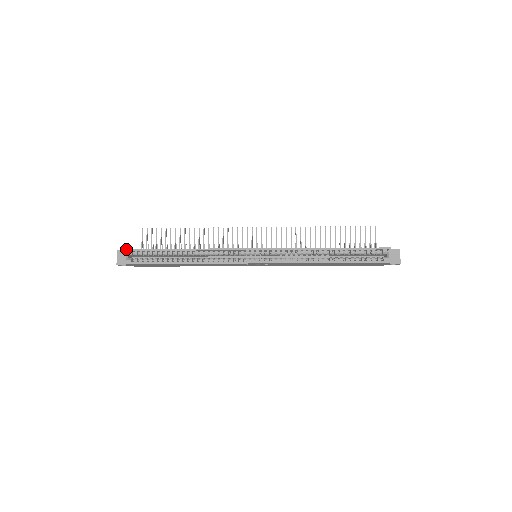
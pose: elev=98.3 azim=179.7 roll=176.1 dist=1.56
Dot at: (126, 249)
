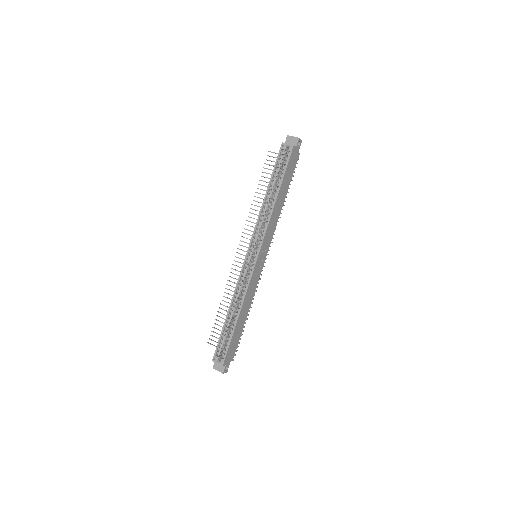
Dot at: (212, 360)
